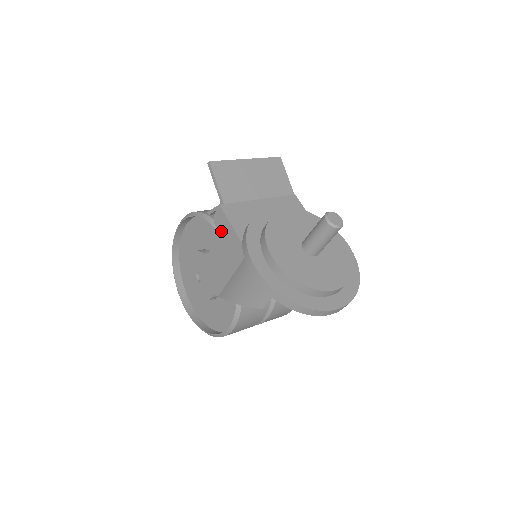
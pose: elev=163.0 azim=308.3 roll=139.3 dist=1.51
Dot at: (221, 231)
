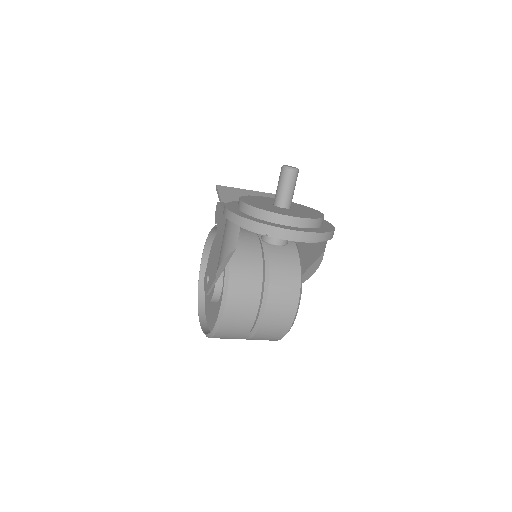
Dot at: (217, 220)
